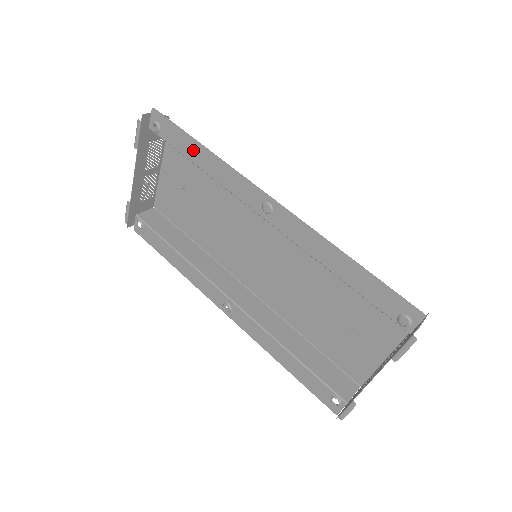
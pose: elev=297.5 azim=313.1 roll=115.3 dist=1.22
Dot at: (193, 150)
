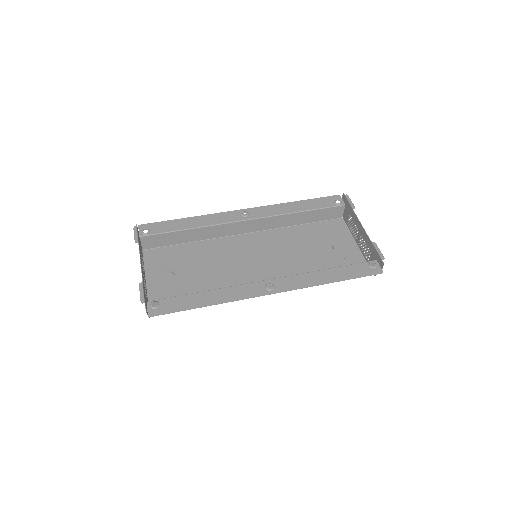
Dot at: (181, 224)
